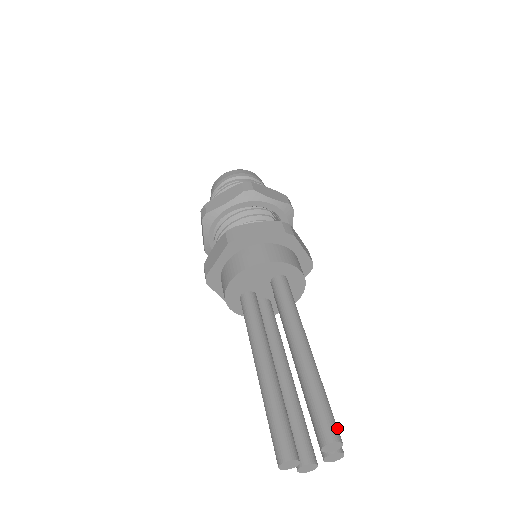
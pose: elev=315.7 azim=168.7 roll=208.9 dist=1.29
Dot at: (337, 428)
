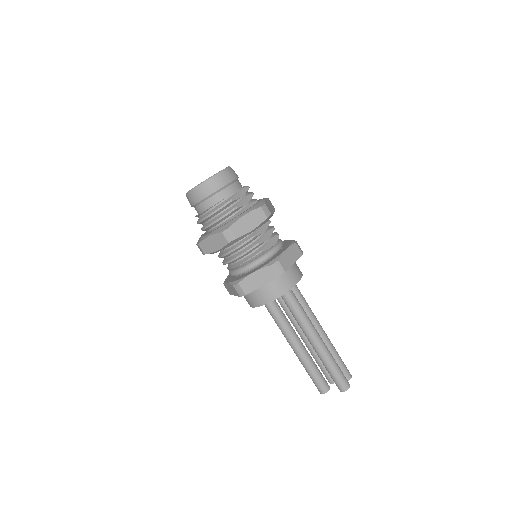
Dot at: (346, 381)
